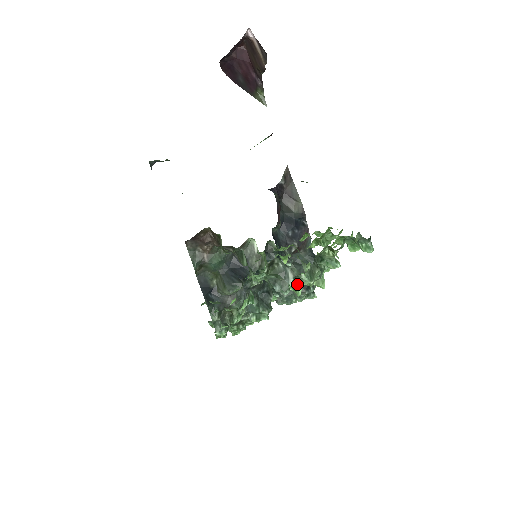
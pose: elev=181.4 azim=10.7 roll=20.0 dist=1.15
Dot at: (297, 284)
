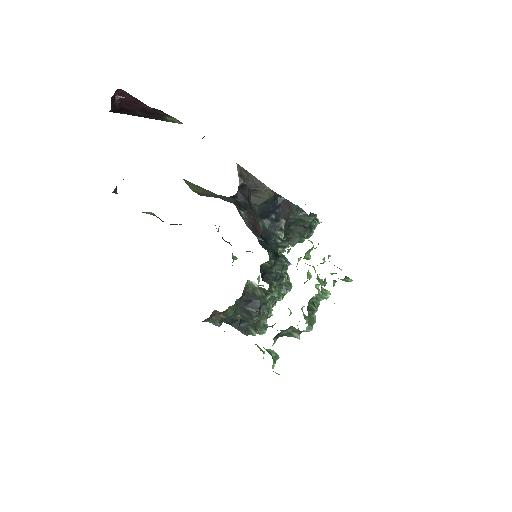
Dot at: occluded
